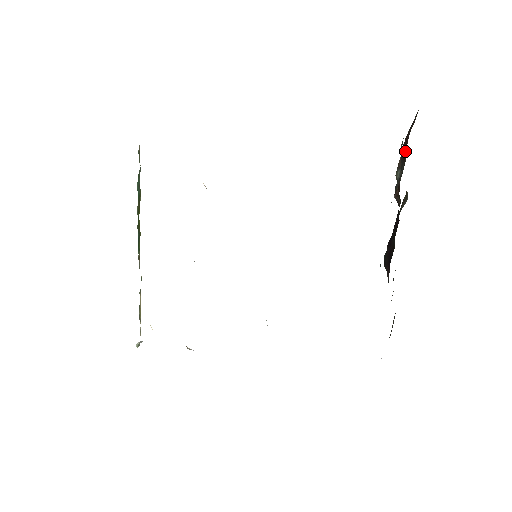
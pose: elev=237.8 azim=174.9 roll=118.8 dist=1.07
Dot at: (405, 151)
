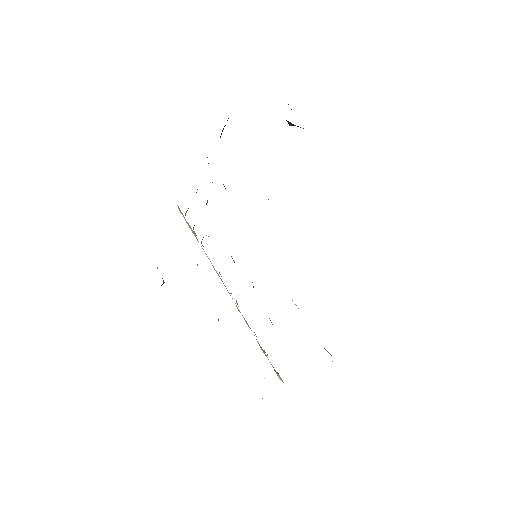
Dot at: occluded
